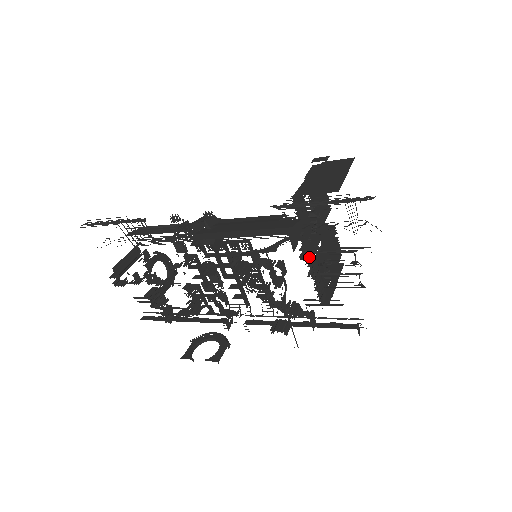
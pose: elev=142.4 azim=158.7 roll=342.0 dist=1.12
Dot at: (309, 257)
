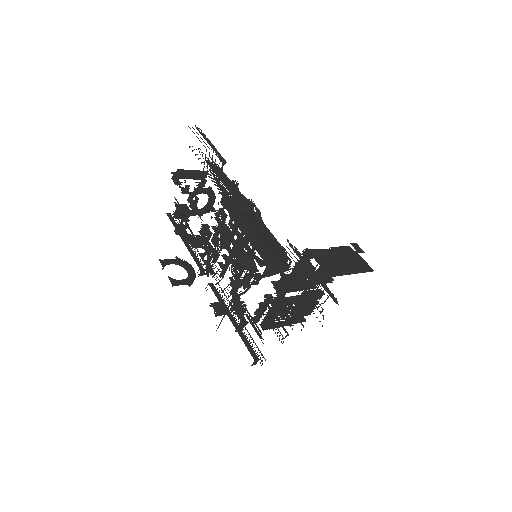
Dot at: occluded
